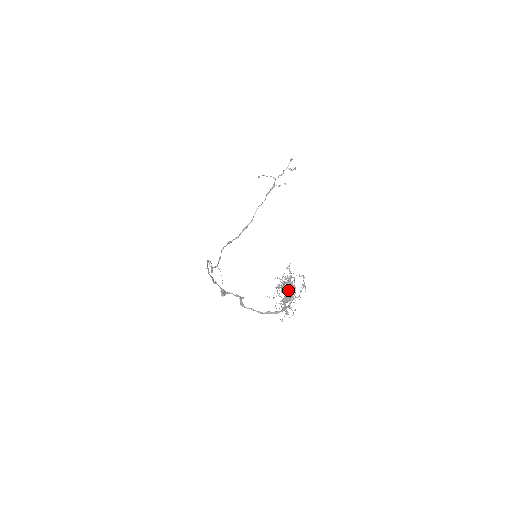
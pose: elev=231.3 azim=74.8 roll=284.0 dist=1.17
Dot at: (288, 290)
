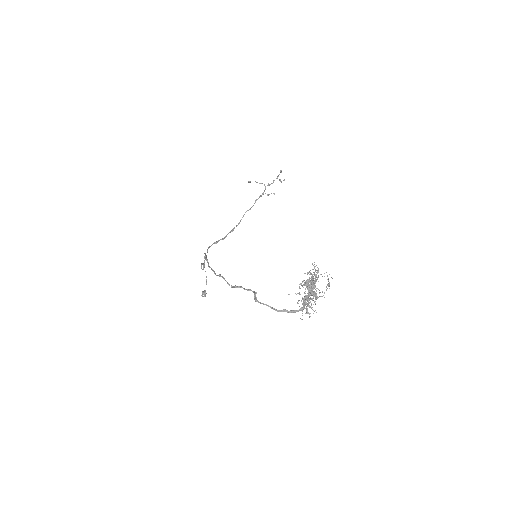
Dot at: (310, 289)
